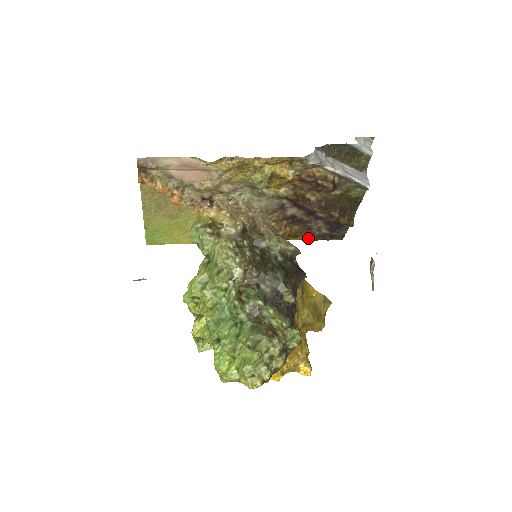
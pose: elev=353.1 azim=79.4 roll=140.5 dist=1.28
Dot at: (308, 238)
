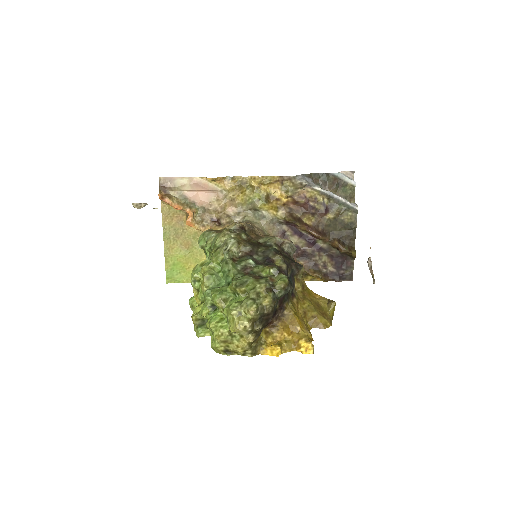
Dot at: (315, 274)
